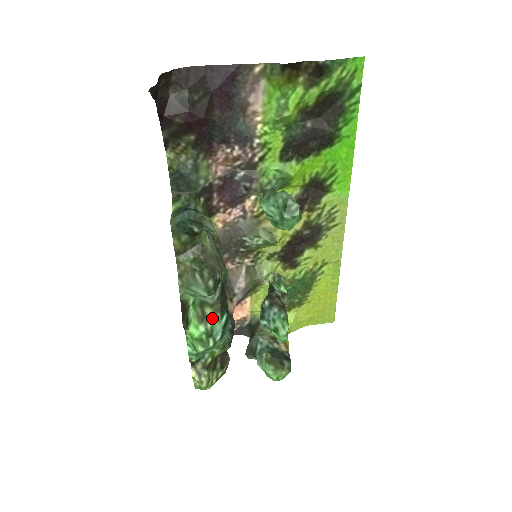
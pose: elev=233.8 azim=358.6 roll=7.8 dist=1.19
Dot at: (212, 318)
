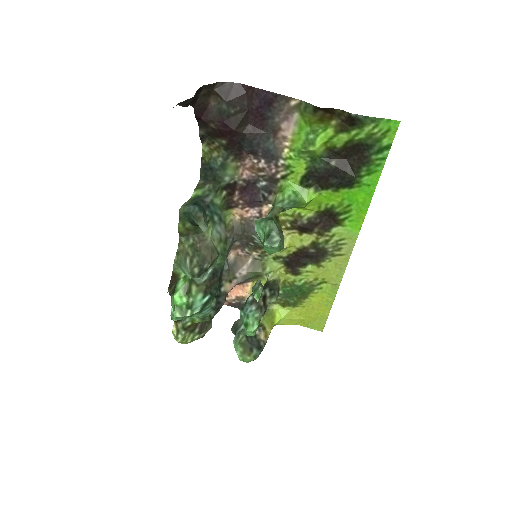
Dot at: (195, 295)
